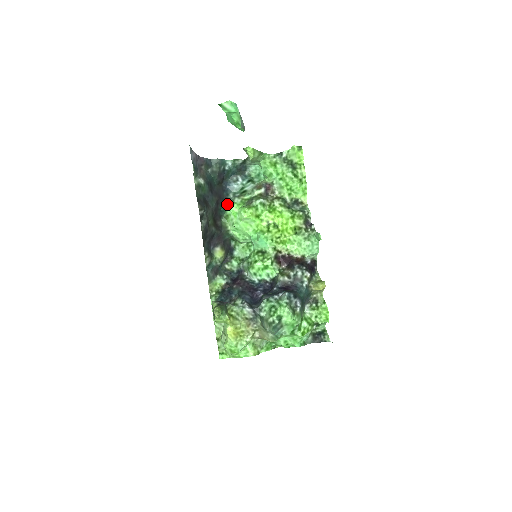
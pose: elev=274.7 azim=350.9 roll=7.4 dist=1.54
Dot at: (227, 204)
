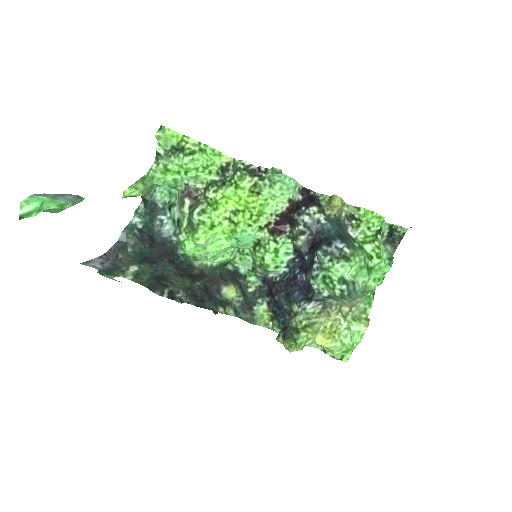
Dot at: (180, 250)
